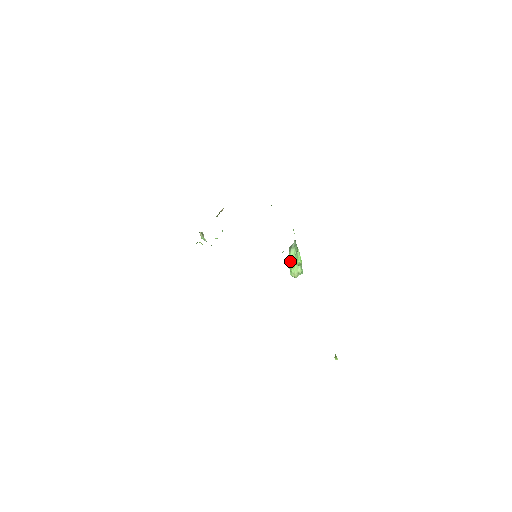
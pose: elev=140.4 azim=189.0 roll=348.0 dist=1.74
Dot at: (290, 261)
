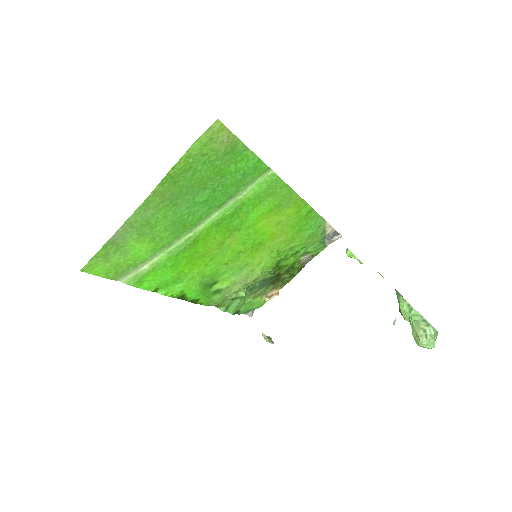
Dot at: occluded
